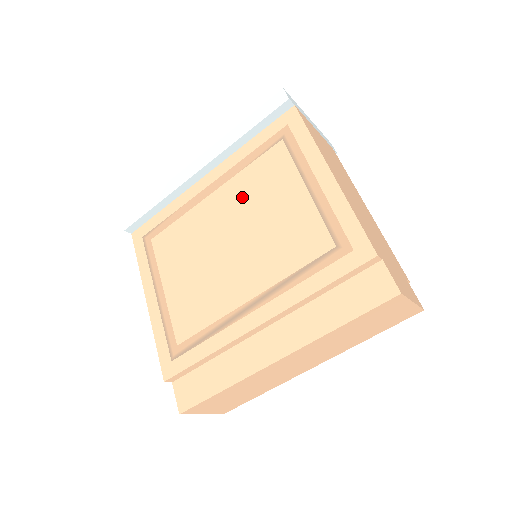
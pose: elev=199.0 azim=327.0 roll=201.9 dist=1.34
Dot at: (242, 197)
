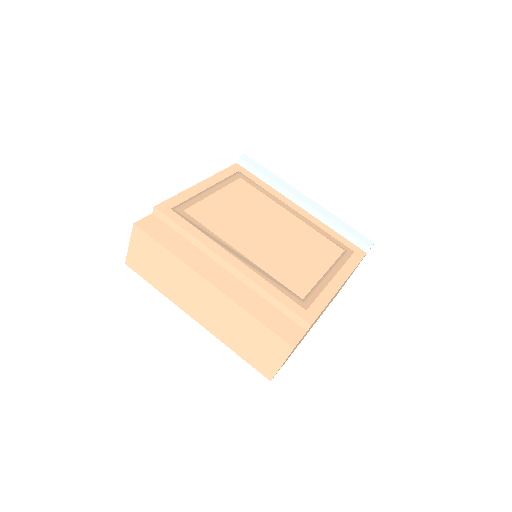
Dot at: (299, 233)
